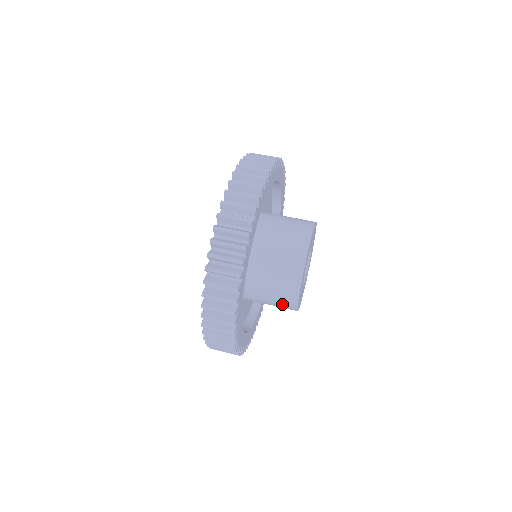
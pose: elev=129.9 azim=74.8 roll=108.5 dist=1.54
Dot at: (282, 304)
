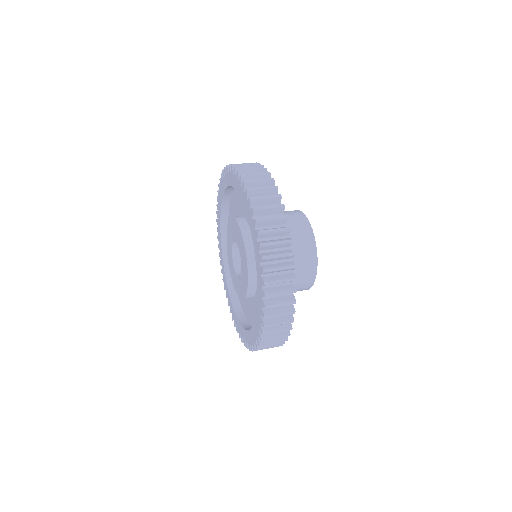
Dot at: (302, 246)
